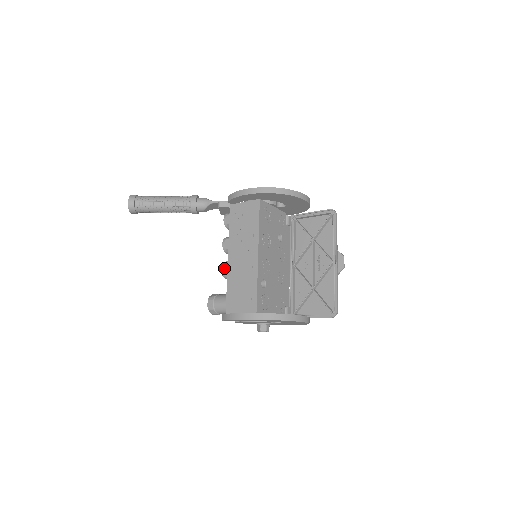
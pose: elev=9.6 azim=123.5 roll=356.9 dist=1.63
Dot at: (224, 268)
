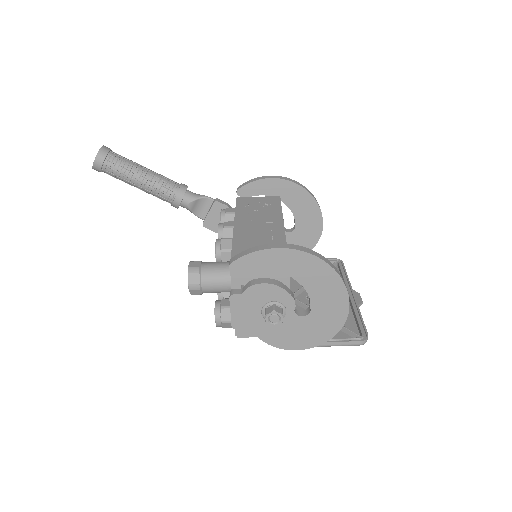
Dot at: (223, 238)
